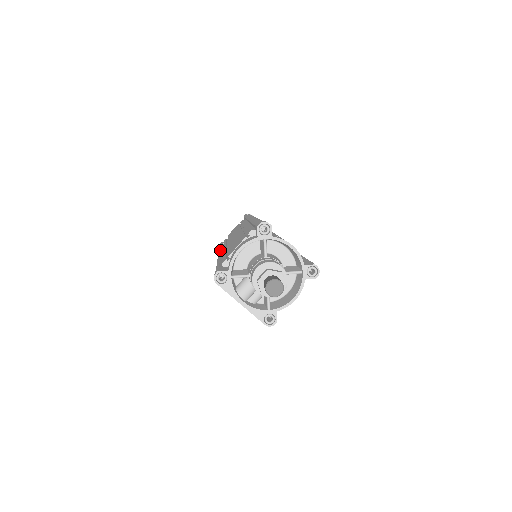
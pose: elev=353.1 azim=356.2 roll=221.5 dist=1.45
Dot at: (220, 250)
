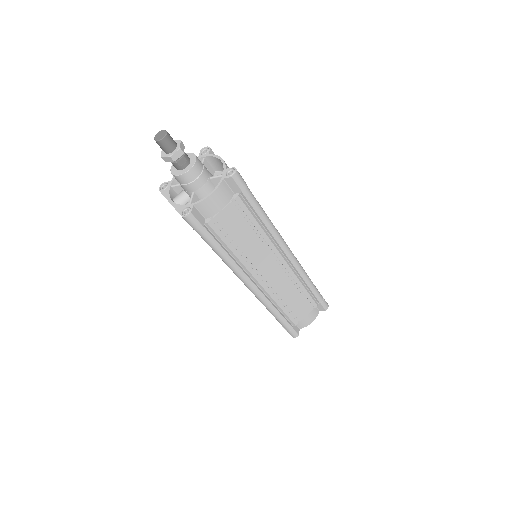
Dot at: occluded
